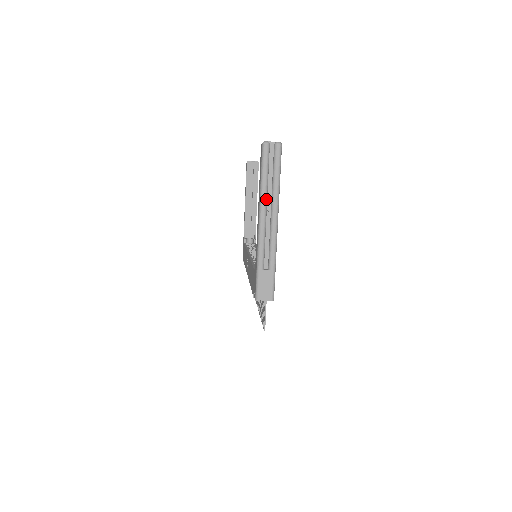
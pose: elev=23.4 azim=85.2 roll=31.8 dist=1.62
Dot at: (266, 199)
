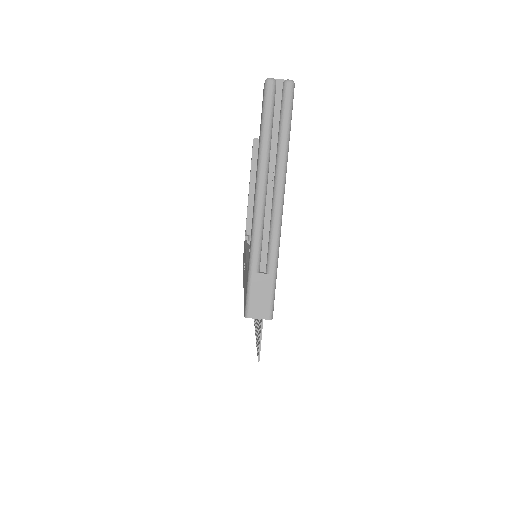
Dot at: (267, 166)
